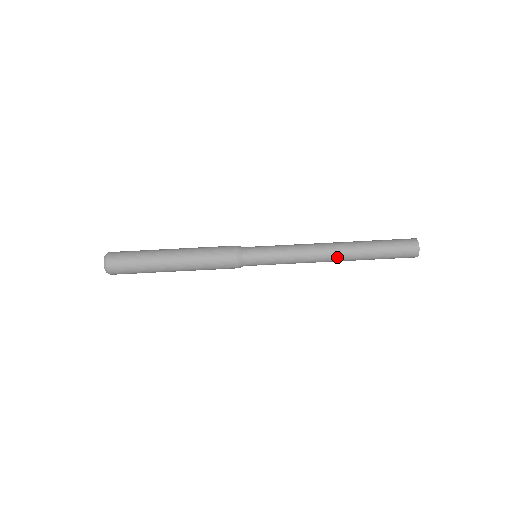
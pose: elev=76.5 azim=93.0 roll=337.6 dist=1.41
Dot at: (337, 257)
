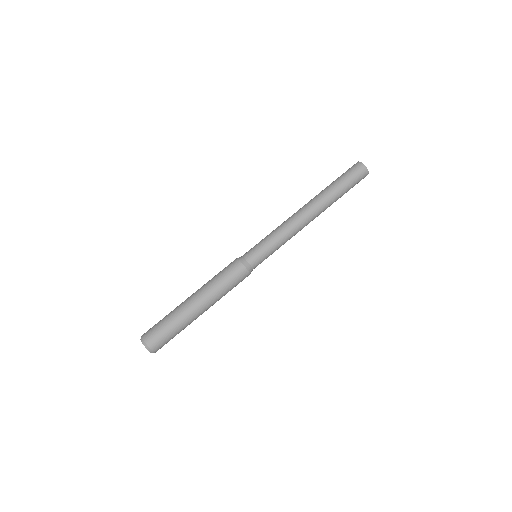
Dot at: (314, 212)
